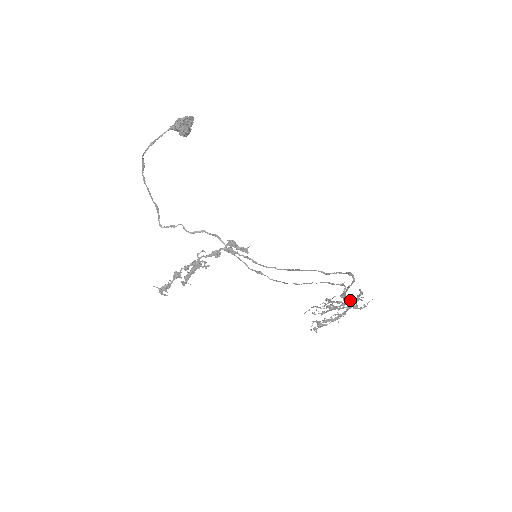
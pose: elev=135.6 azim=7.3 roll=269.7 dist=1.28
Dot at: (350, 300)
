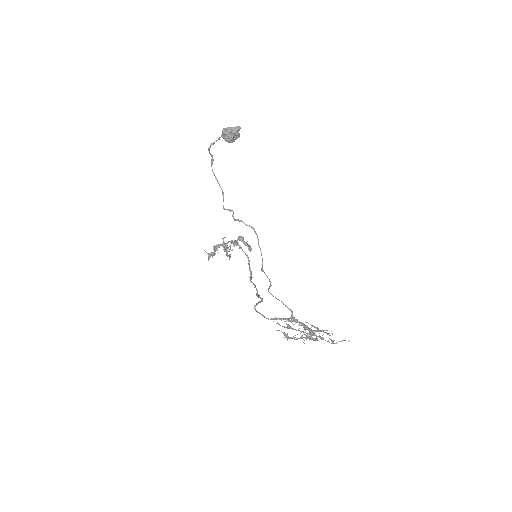
Dot at: occluded
